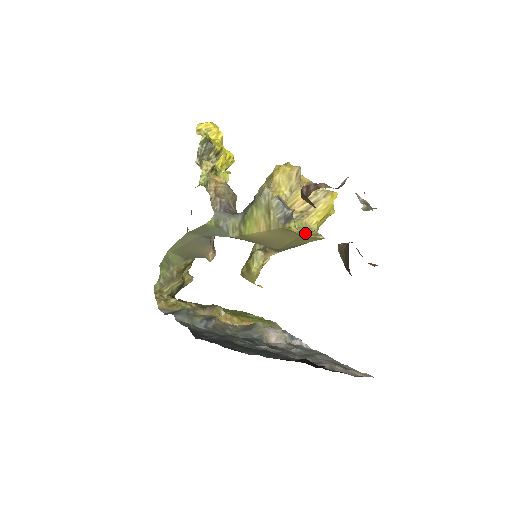
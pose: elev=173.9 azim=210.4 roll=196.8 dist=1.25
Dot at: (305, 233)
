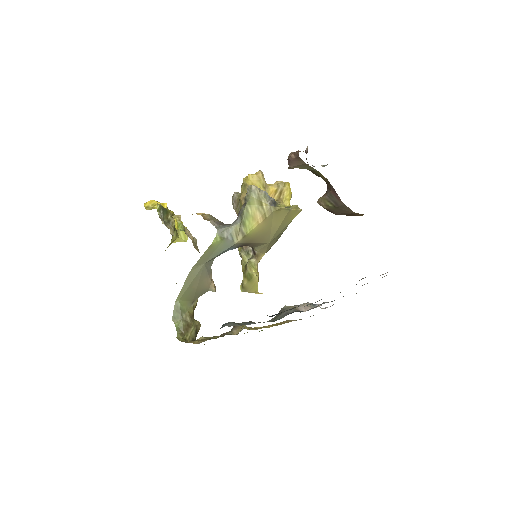
Dot at: (291, 207)
